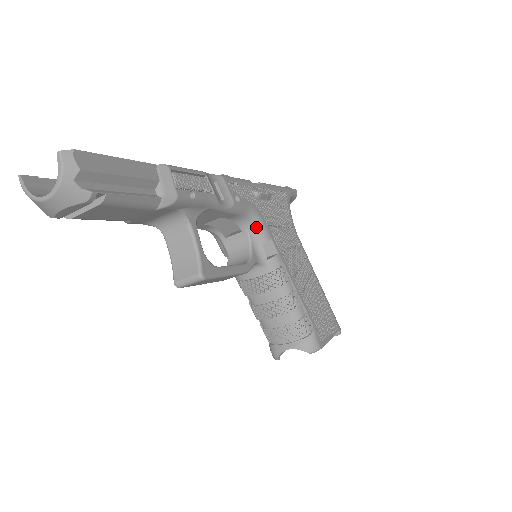
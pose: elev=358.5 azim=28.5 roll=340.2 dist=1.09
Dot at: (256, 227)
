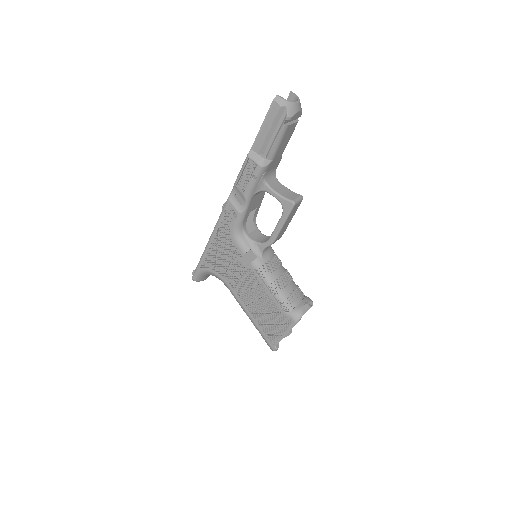
Dot at: occluded
